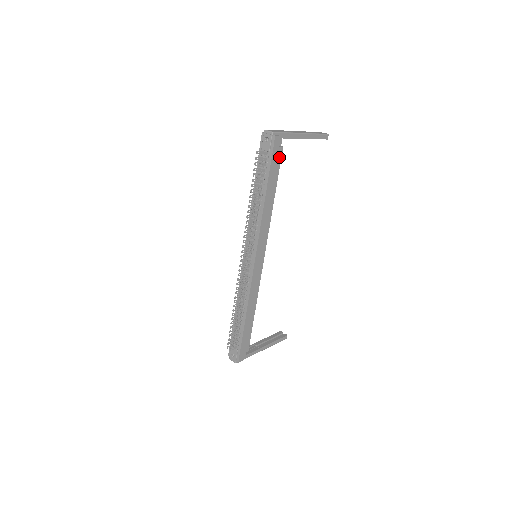
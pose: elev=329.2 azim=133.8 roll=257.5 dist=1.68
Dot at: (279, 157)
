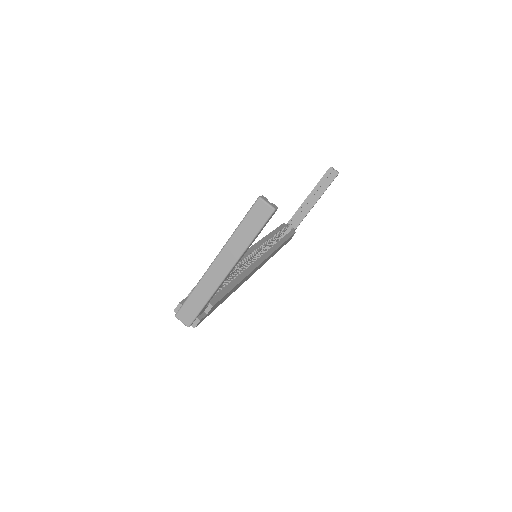
Dot at: (216, 304)
